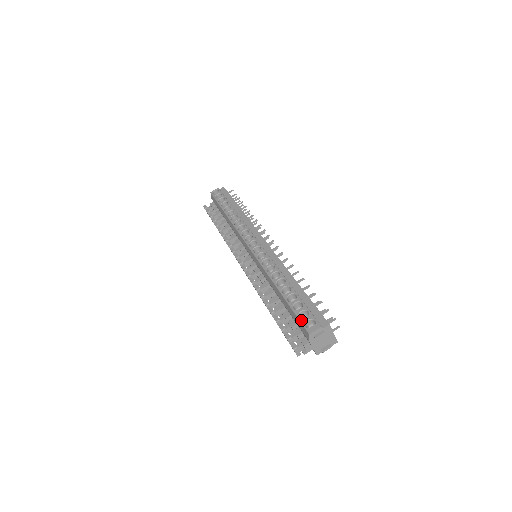
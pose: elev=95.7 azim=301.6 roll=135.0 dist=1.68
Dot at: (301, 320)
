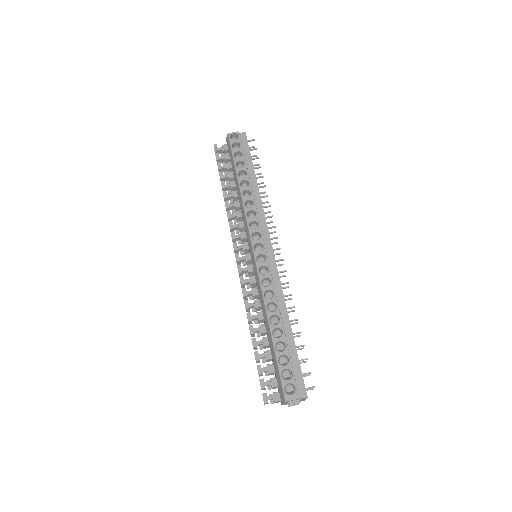
Dot at: (282, 380)
